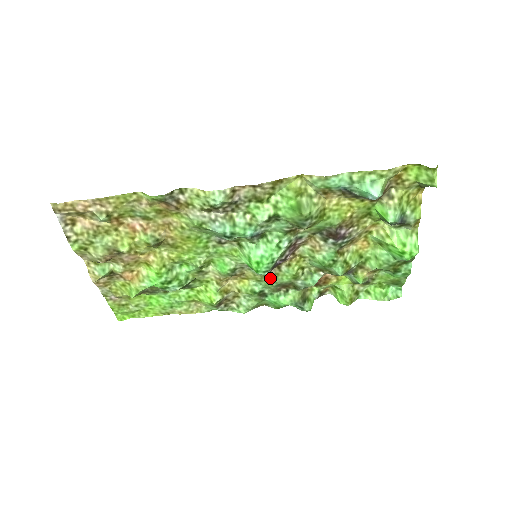
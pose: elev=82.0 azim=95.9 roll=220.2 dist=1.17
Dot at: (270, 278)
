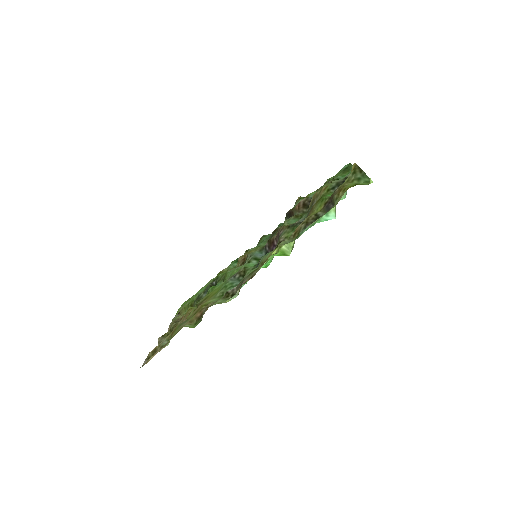
Dot at: occluded
